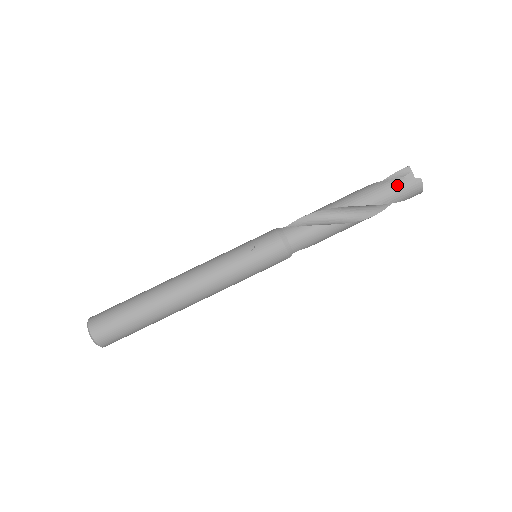
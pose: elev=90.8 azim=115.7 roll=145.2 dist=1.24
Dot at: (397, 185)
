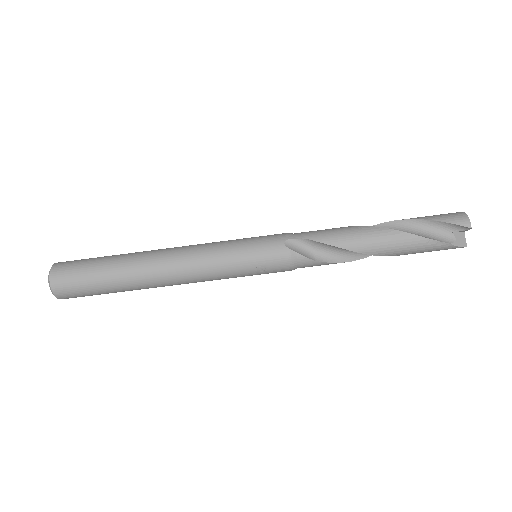
Dot at: (440, 249)
